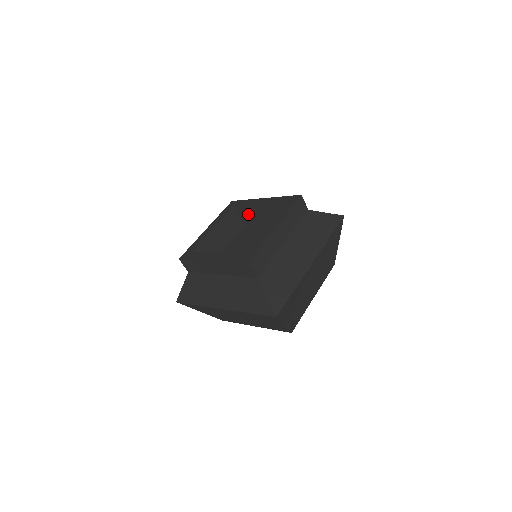
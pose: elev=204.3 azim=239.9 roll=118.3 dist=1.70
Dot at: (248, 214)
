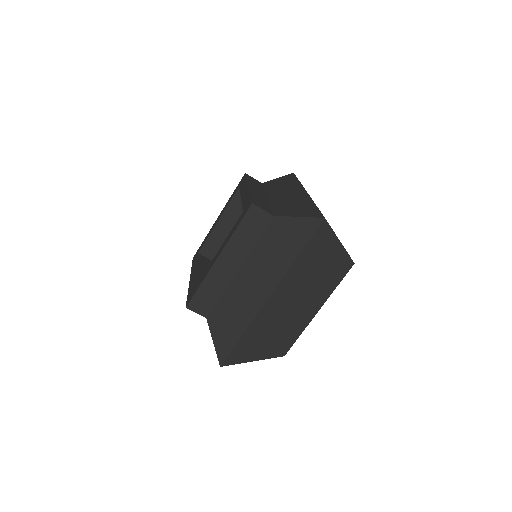
Dot at: occluded
